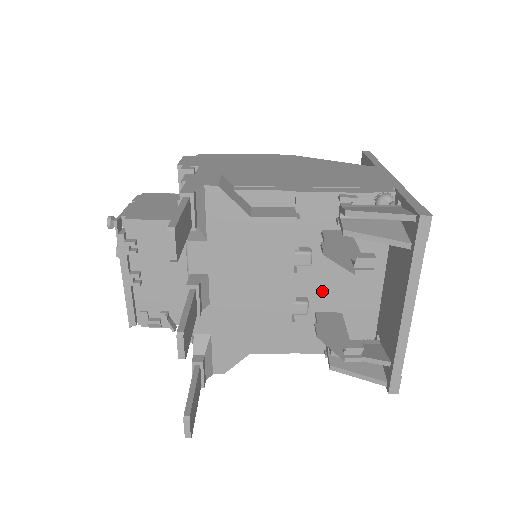
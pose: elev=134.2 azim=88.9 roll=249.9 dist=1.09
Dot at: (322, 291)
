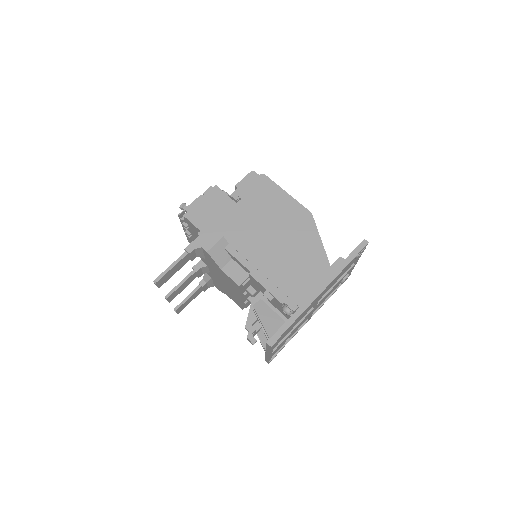
Dot at: occluded
